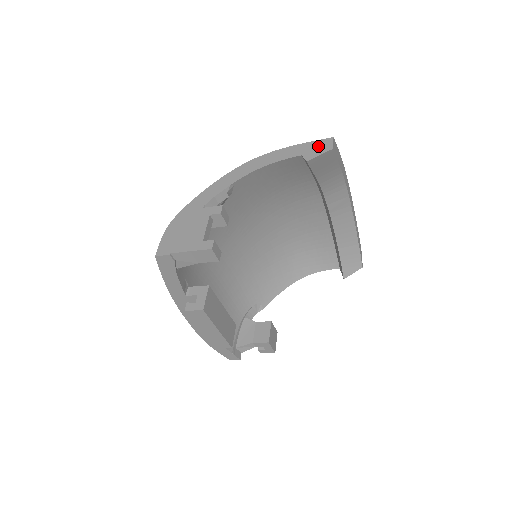
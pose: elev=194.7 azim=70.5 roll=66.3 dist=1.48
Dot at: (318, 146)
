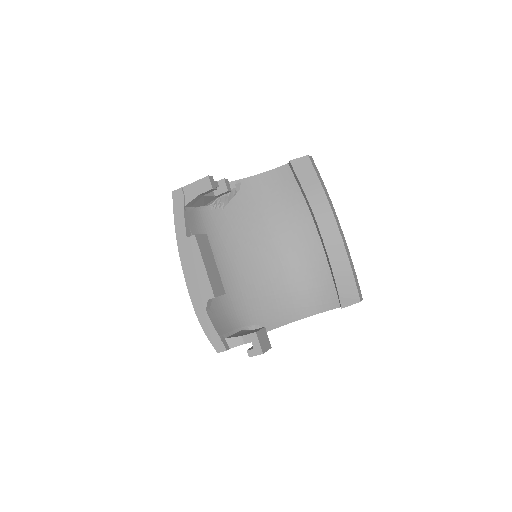
Dot at: occluded
